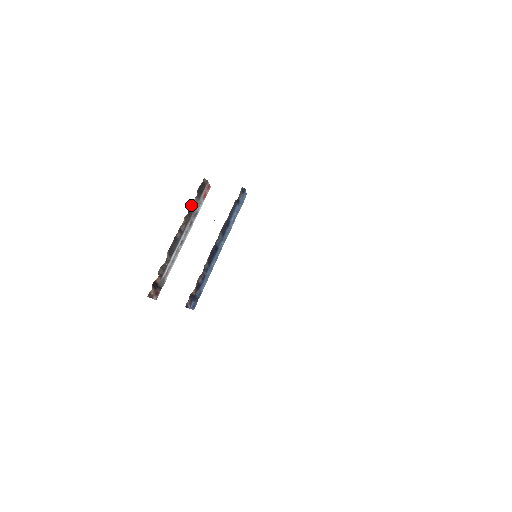
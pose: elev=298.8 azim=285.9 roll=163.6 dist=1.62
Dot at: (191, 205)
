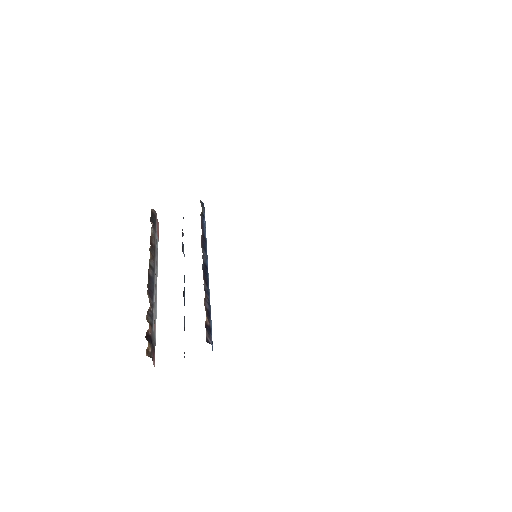
Dot at: (150, 237)
